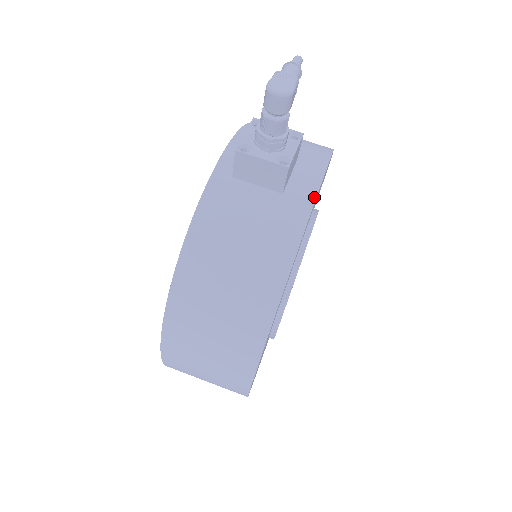
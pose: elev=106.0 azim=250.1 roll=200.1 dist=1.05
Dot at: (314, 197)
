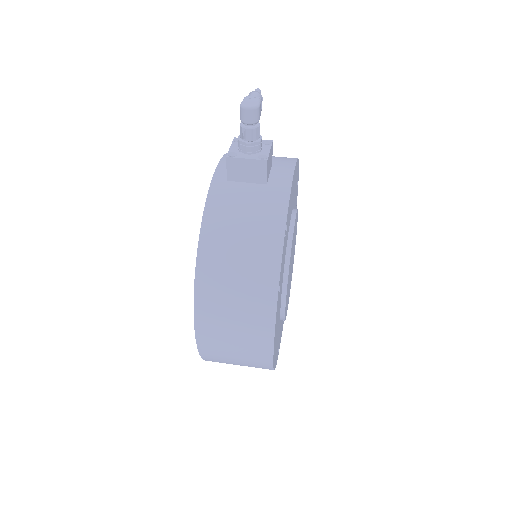
Dot at: (290, 182)
